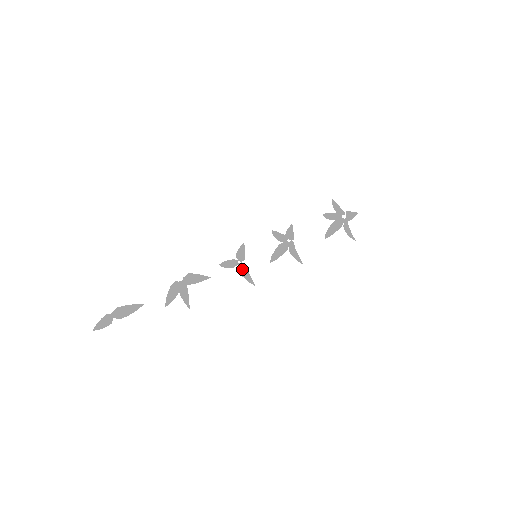
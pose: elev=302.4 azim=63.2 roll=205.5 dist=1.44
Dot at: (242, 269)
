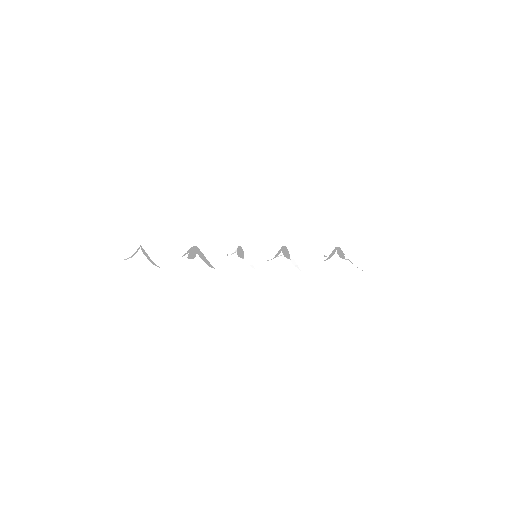
Dot at: (240, 253)
